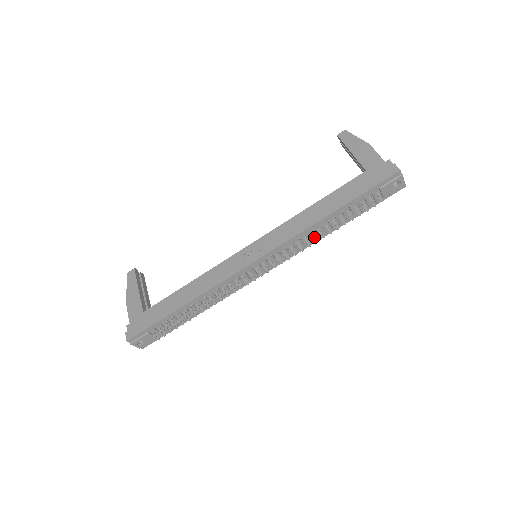
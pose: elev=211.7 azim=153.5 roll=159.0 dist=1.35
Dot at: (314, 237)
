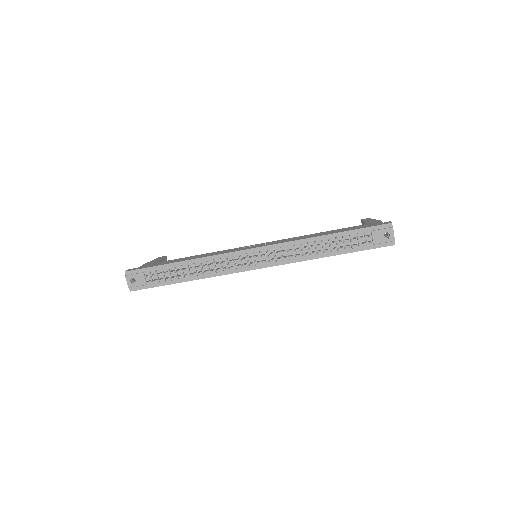
Dot at: (305, 247)
